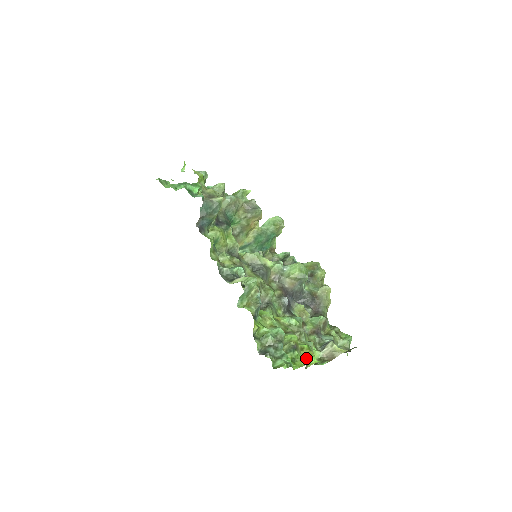
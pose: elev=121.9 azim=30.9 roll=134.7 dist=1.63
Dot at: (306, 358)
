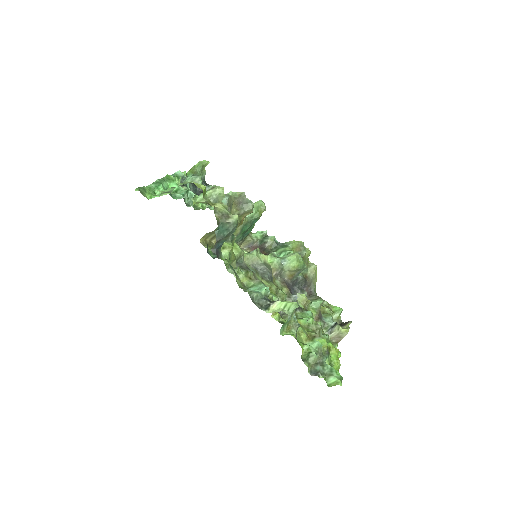
Dot at: (338, 359)
